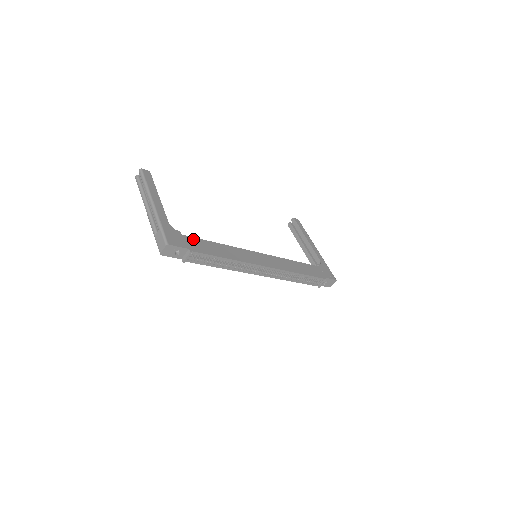
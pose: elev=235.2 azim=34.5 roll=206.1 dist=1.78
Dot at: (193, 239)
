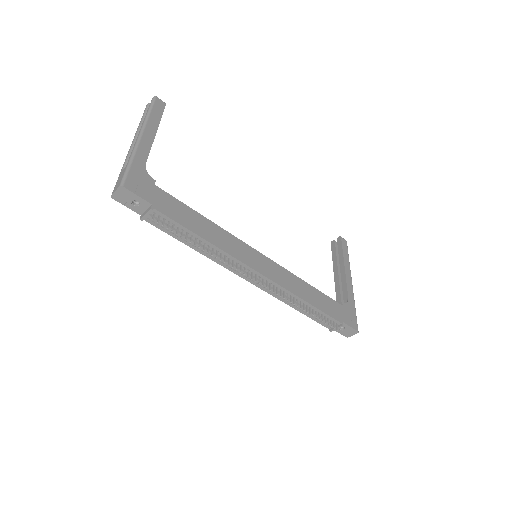
Dot at: (168, 196)
